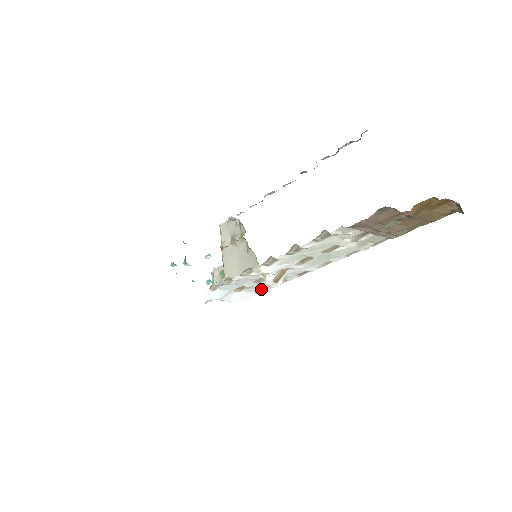
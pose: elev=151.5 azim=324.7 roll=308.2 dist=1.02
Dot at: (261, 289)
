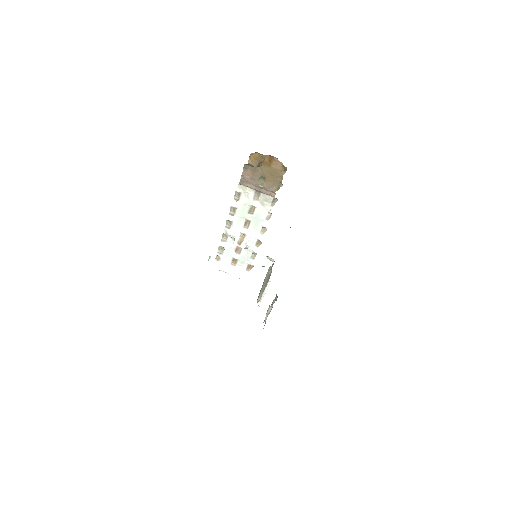
Dot at: (247, 265)
